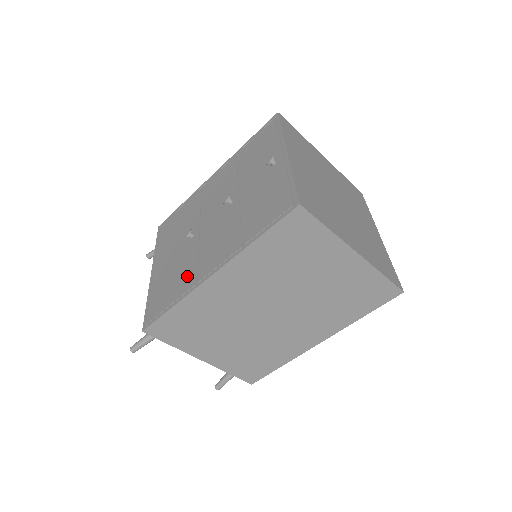
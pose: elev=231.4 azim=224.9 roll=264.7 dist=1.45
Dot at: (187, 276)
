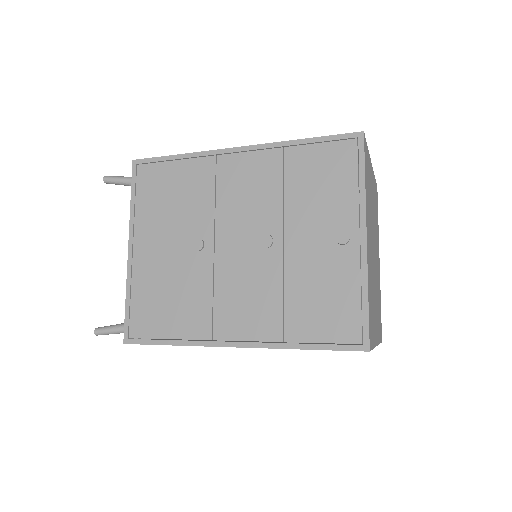
Dot at: (195, 314)
